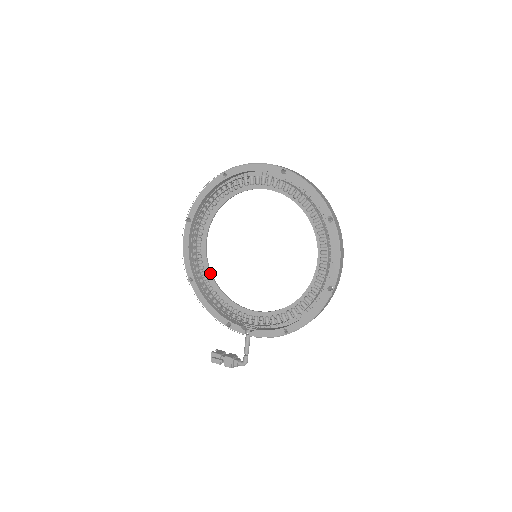
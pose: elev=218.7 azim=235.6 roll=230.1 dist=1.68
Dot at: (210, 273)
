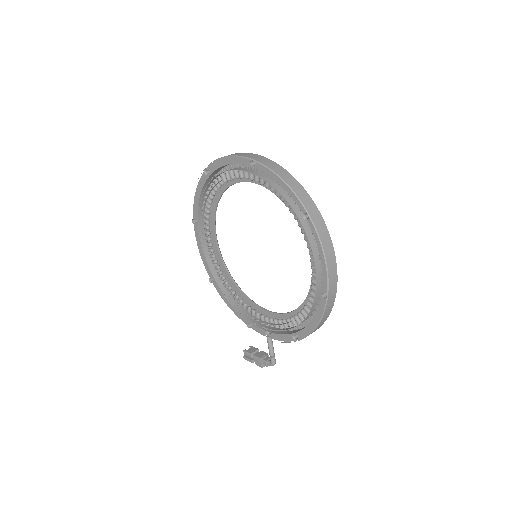
Dot at: (227, 272)
